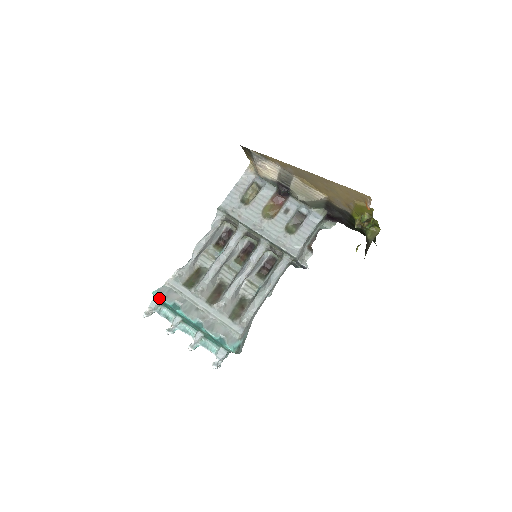
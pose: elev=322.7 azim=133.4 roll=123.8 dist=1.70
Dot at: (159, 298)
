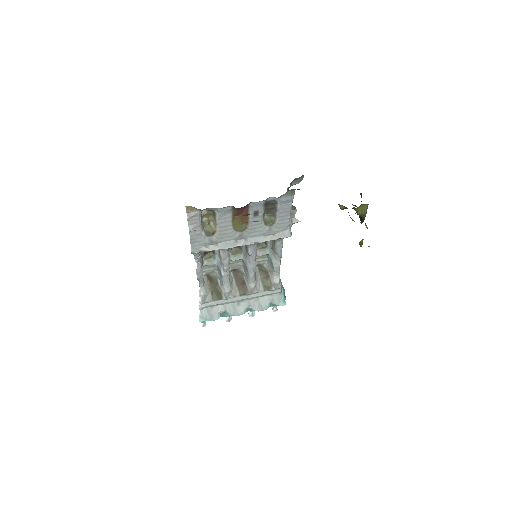
Dot at: occluded
